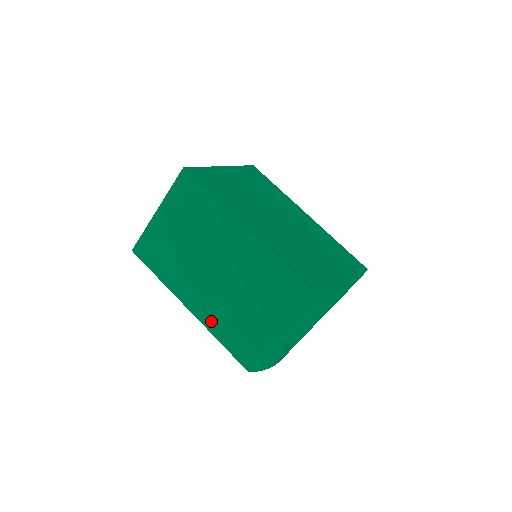
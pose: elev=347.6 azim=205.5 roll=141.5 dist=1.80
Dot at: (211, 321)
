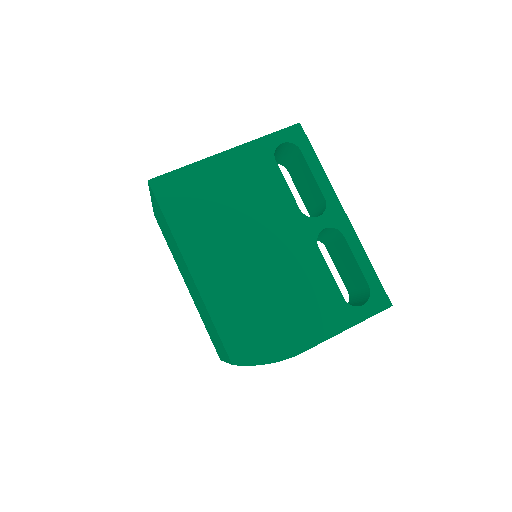
Dot at: occluded
